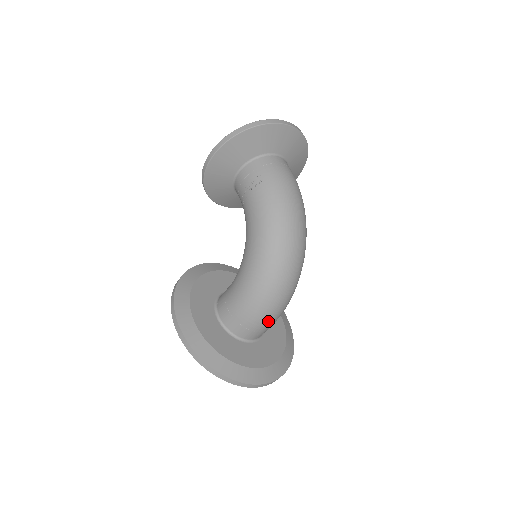
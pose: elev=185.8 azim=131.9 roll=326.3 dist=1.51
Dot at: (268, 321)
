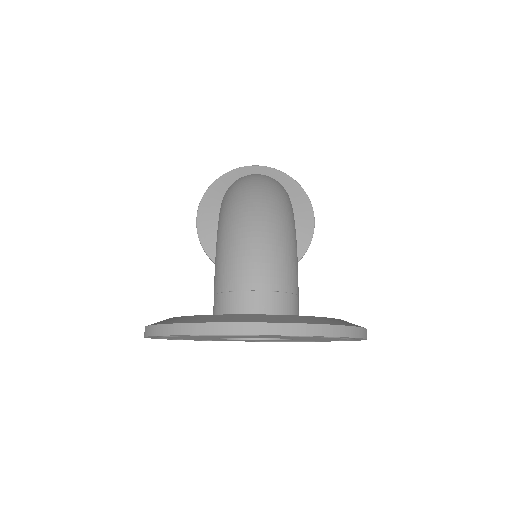
Dot at: (254, 264)
